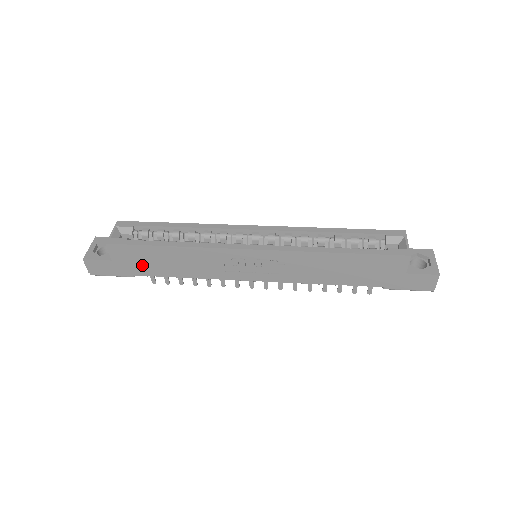
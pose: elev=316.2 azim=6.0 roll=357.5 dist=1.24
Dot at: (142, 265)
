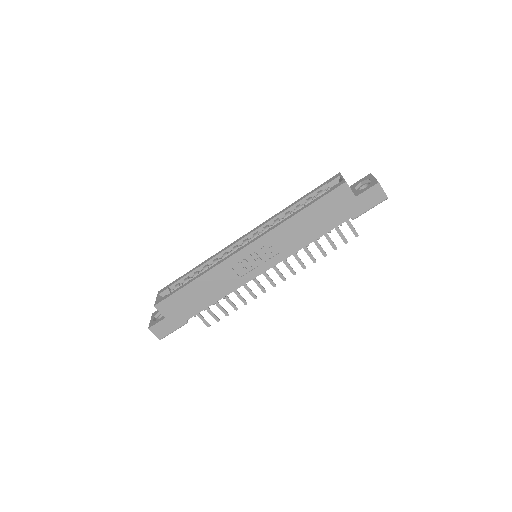
Dot at: (186, 308)
